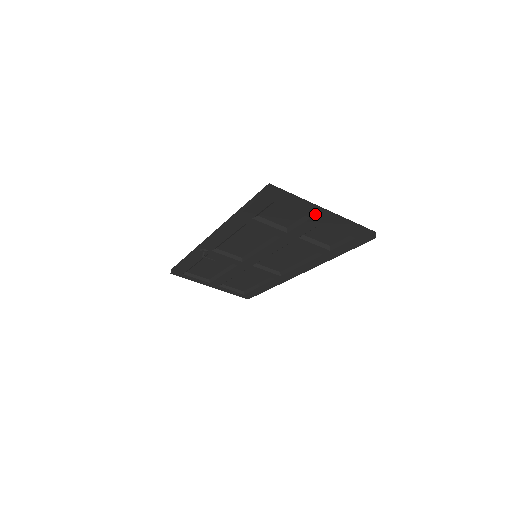
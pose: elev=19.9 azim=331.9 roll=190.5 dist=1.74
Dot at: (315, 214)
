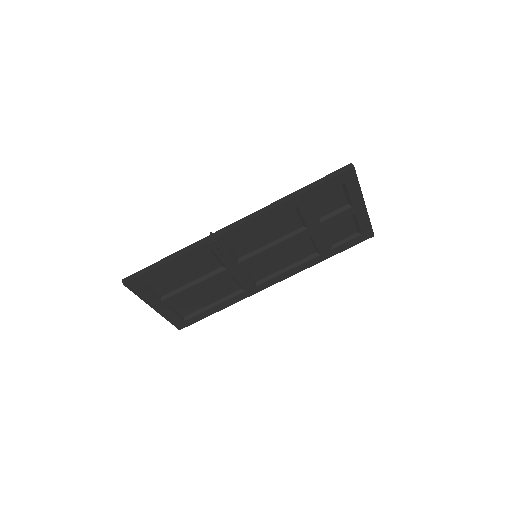
Dot at: (360, 202)
